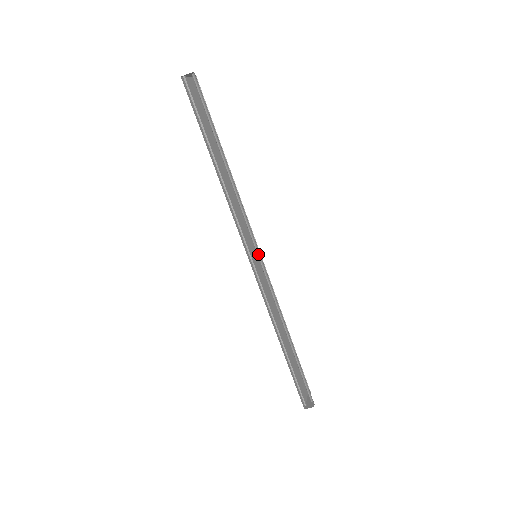
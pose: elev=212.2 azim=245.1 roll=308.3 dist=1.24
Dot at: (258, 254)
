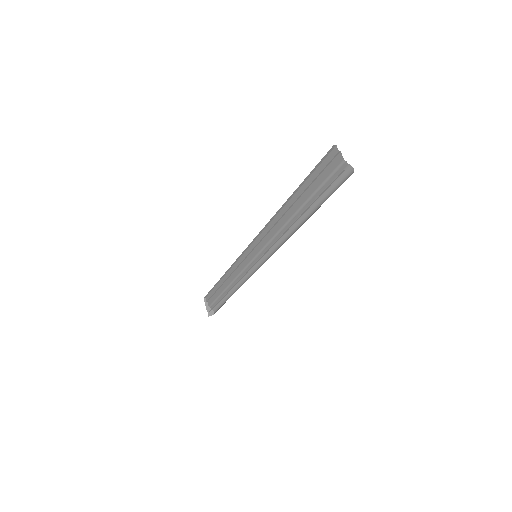
Dot at: occluded
